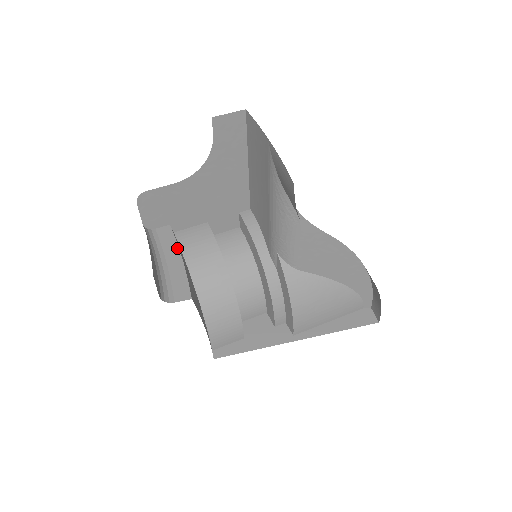
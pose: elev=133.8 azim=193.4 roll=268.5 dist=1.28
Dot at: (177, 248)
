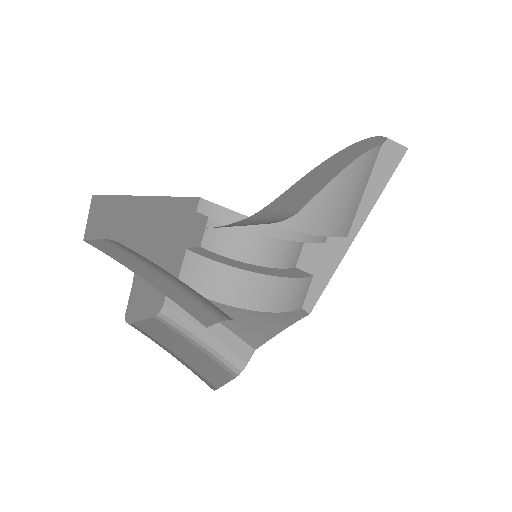
Dot at: occluded
